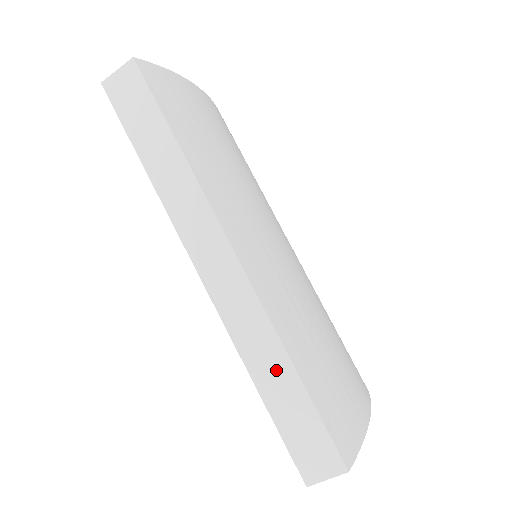
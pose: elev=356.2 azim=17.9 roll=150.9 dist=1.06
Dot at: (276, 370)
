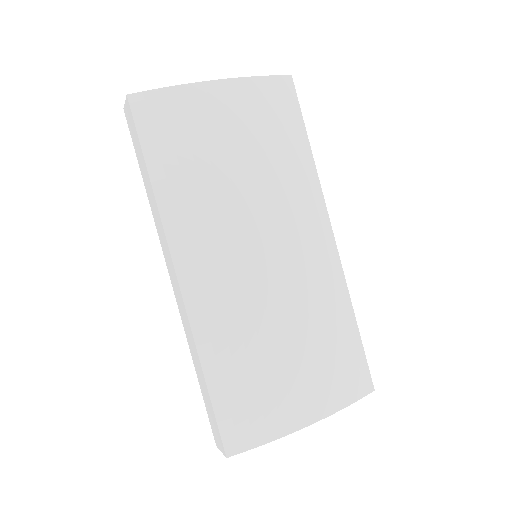
Dot at: (199, 368)
